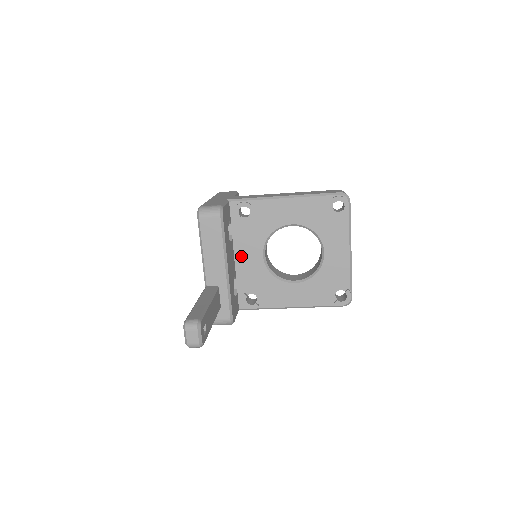
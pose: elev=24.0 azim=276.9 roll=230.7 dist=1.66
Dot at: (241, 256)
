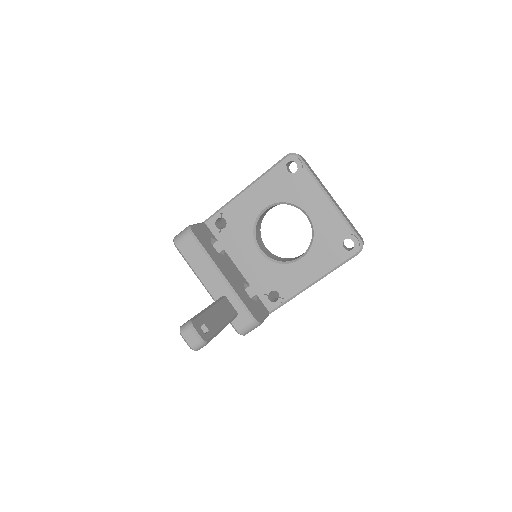
Dot at: (242, 263)
